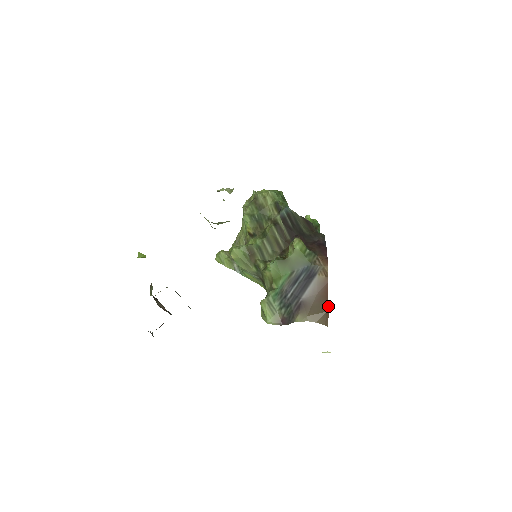
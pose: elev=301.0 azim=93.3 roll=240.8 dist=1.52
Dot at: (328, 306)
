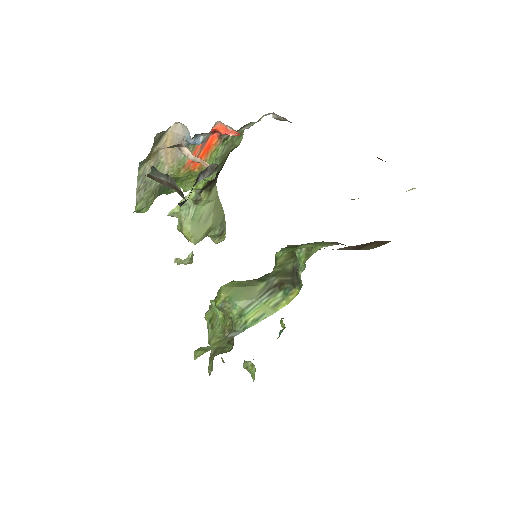
Dot at: (372, 242)
